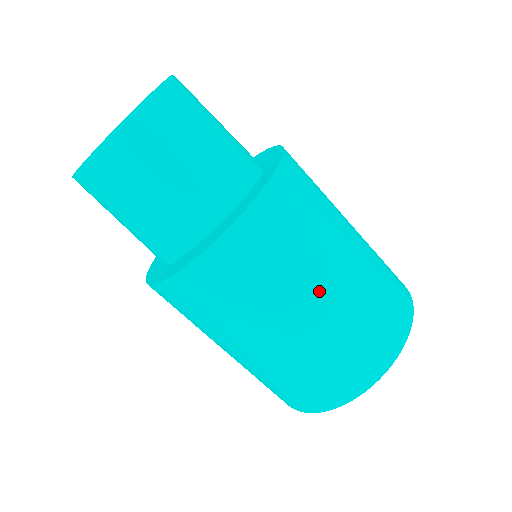
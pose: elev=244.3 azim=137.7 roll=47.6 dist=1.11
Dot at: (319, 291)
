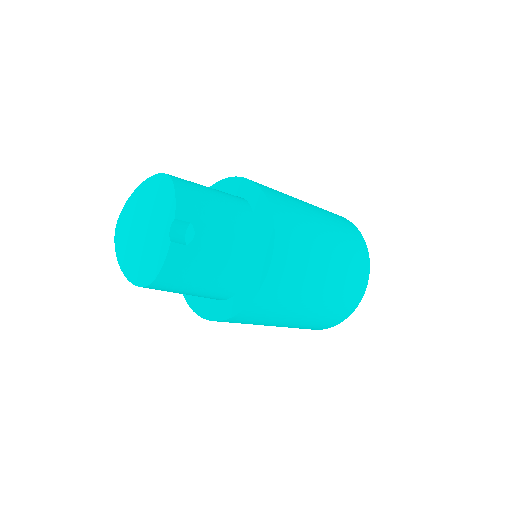
Dot at: occluded
